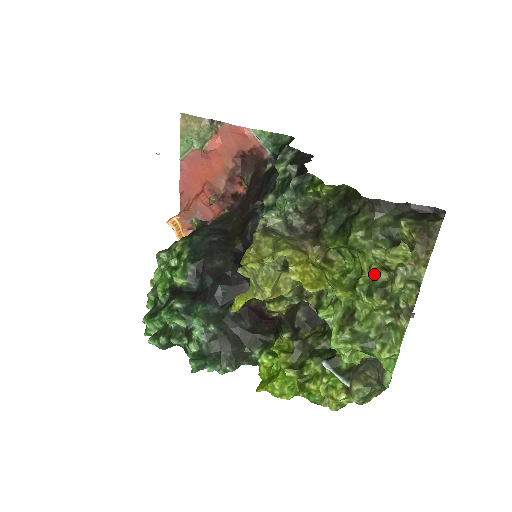
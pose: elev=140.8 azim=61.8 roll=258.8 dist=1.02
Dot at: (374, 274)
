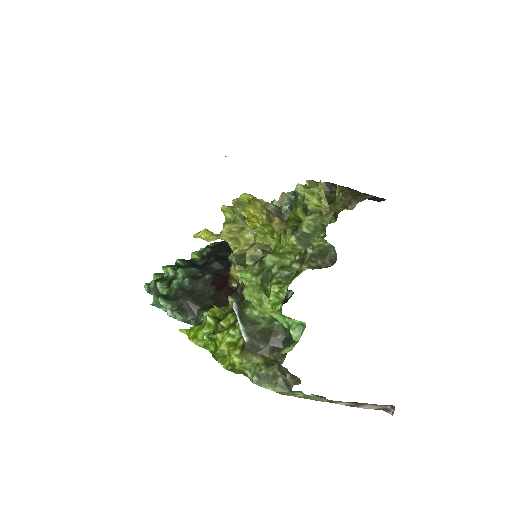
Dot at: occluded
